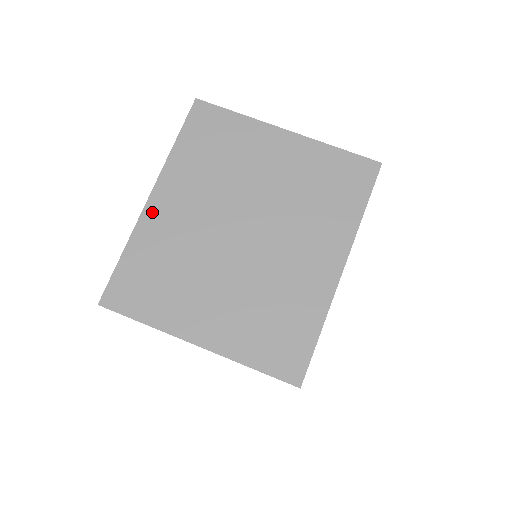
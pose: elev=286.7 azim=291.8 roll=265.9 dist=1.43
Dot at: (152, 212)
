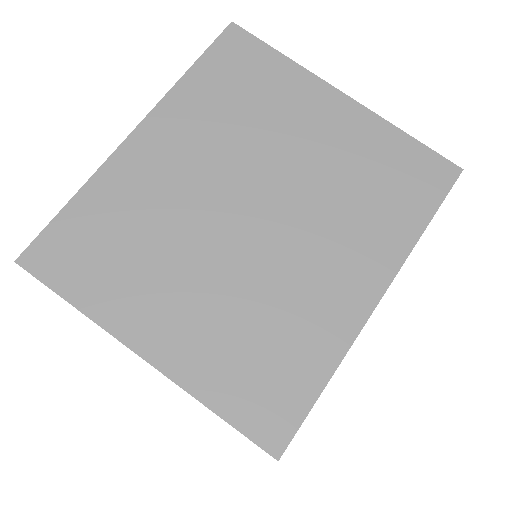
Dot at: (131, 153)
